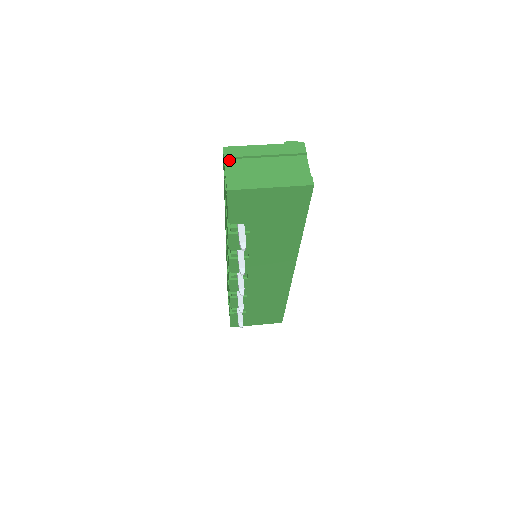
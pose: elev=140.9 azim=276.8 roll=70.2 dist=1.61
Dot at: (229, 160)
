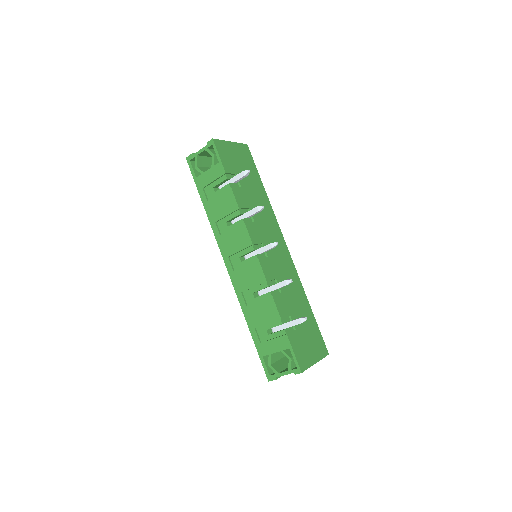
Dot at: (196, 154)
